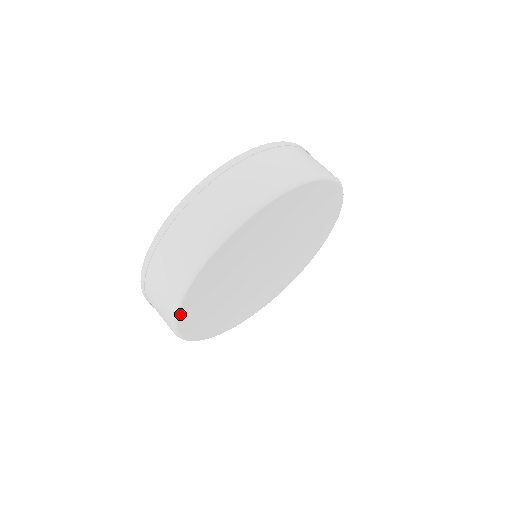
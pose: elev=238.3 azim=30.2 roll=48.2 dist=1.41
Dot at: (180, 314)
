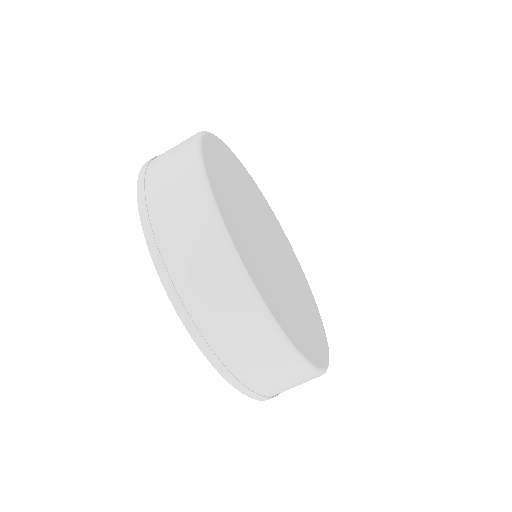
Dot at: (308, 359)
